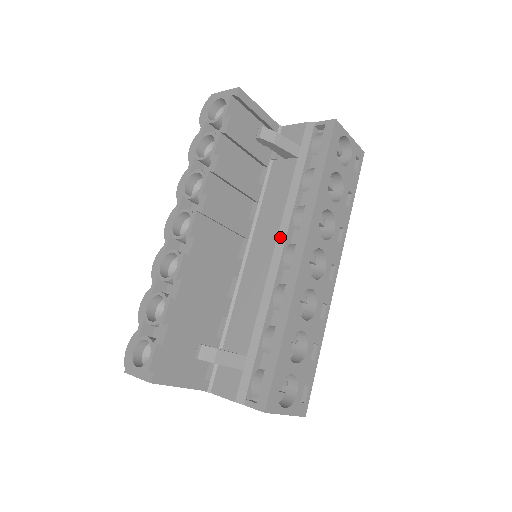
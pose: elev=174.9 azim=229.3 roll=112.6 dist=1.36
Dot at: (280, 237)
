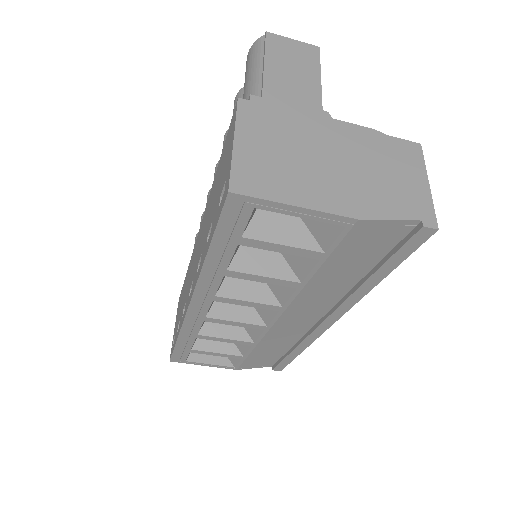
Dot at: occluded
